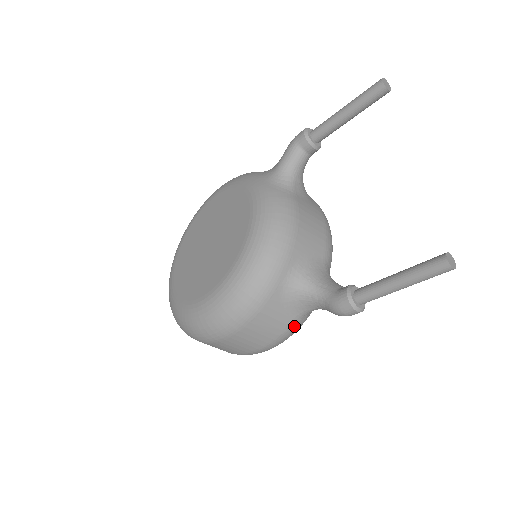
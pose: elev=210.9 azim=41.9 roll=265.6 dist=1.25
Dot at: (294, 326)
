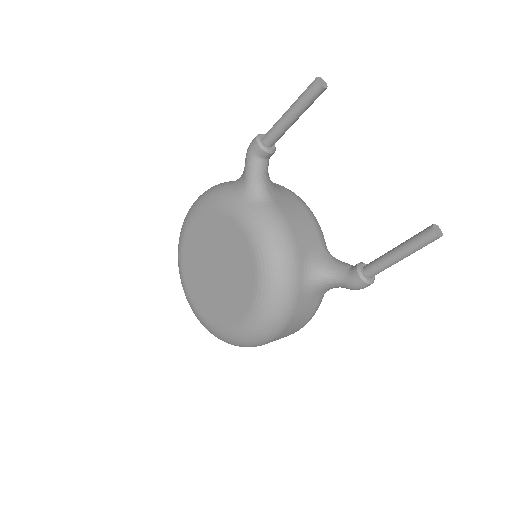
Dot at: (319, 305)
